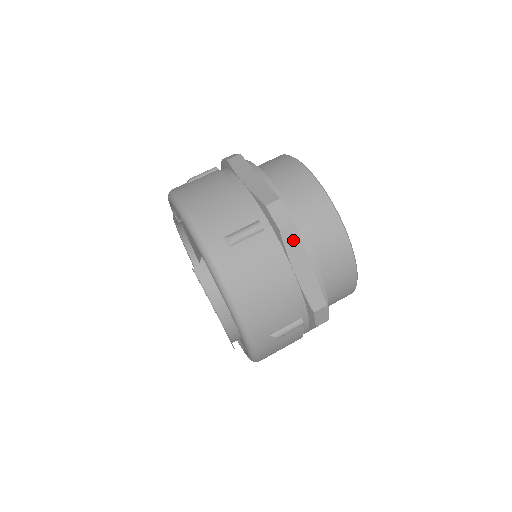
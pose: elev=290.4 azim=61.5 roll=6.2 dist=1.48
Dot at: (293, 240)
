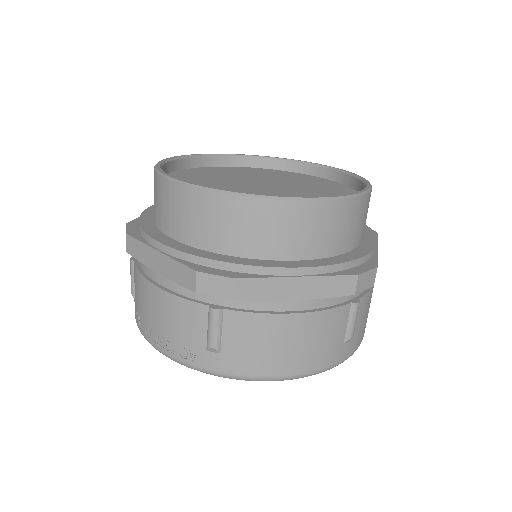
Dot at: occluded
